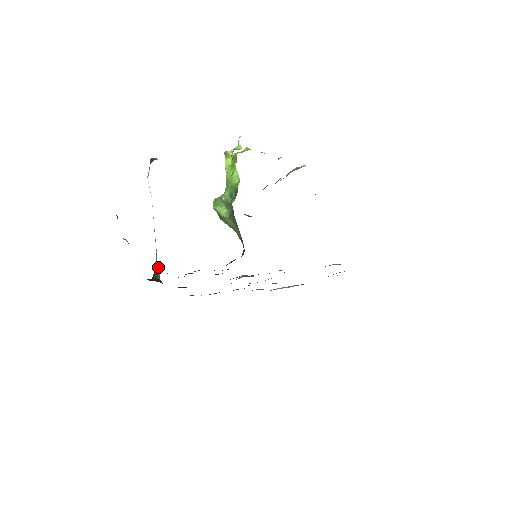
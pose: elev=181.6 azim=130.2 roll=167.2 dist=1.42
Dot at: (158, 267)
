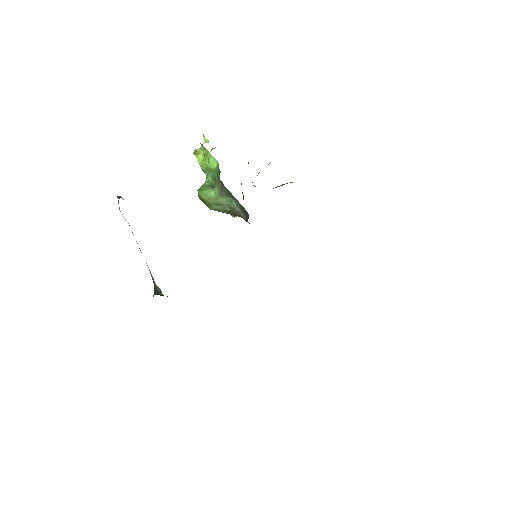
Dot at: (156, 285)
